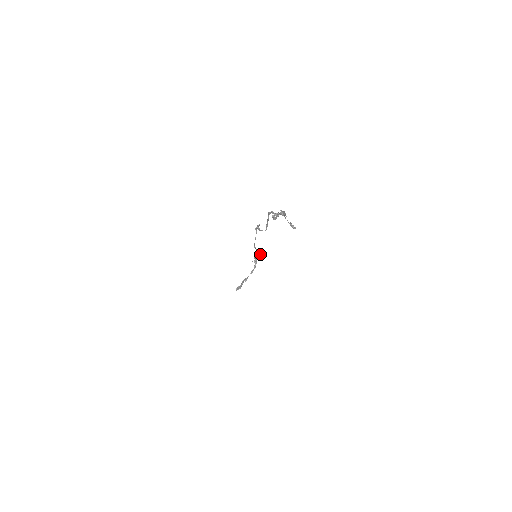
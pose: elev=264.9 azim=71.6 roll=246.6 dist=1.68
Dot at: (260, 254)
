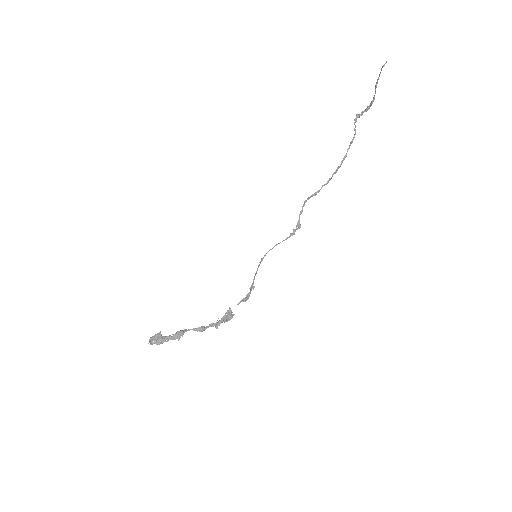
Dot at: (245, 298)
